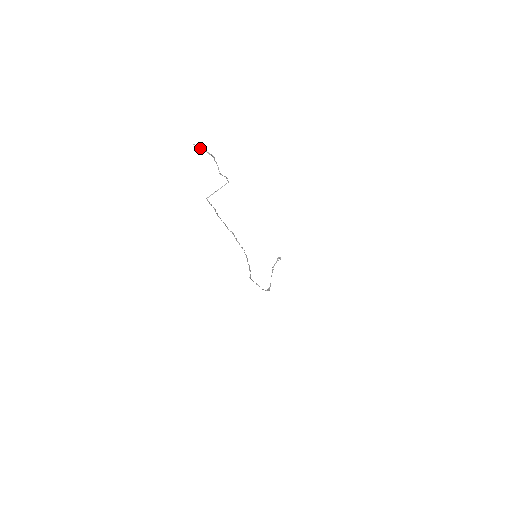
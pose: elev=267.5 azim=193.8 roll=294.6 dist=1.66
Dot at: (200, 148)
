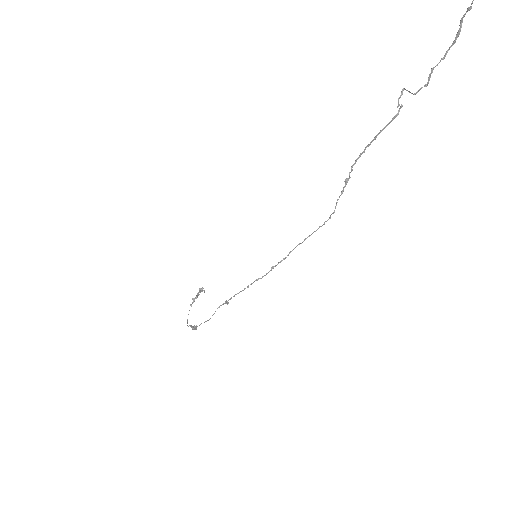
Dot at: (472, 1)
